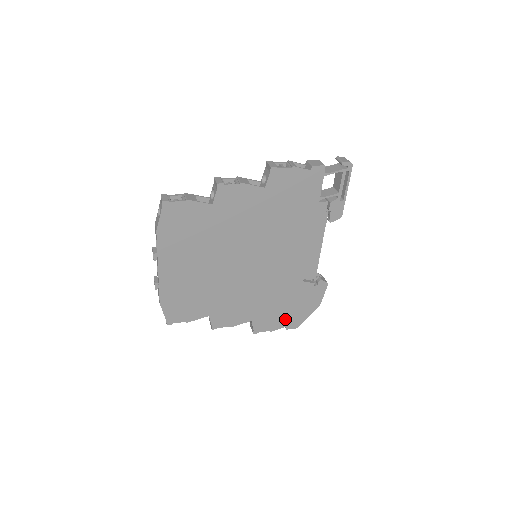
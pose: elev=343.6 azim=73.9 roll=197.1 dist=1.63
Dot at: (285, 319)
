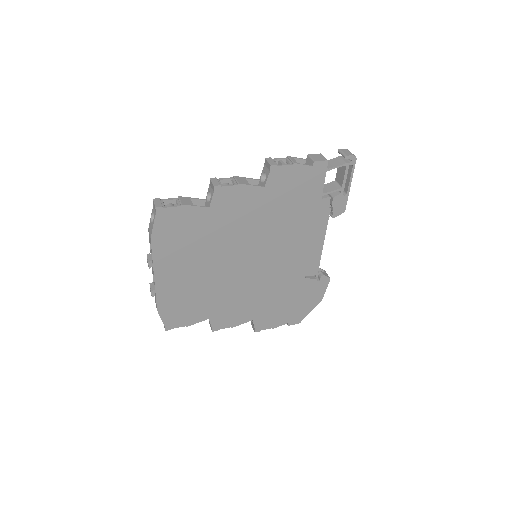
Dot at: (287, 316)
